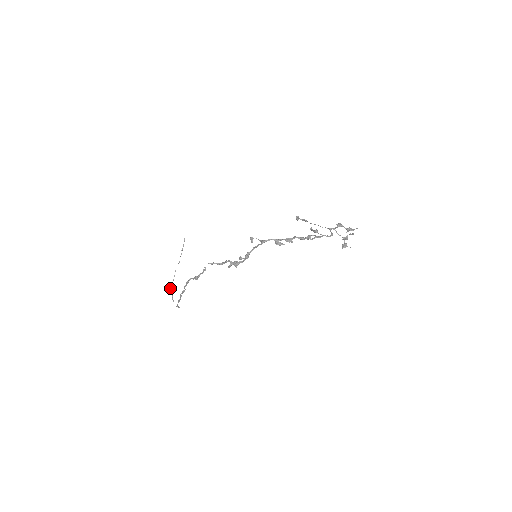
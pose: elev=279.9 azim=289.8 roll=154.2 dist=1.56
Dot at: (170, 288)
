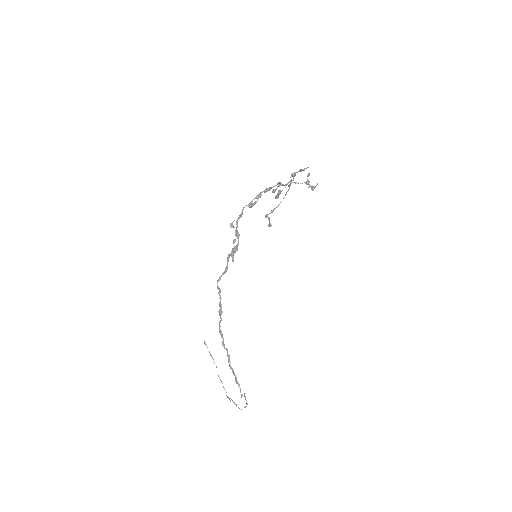
Dot at: occluded
